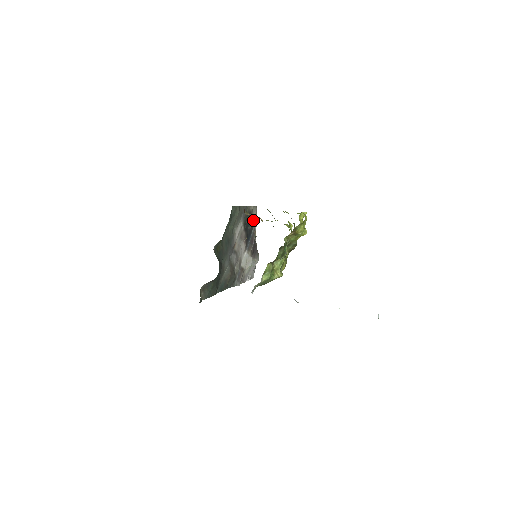
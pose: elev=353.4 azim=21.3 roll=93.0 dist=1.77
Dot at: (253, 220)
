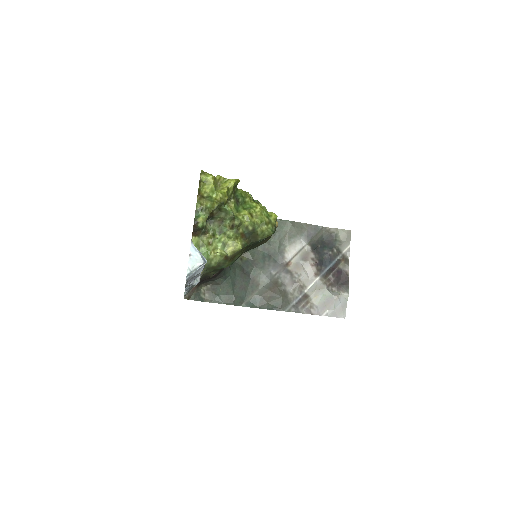
Dot at: (340, 245)
